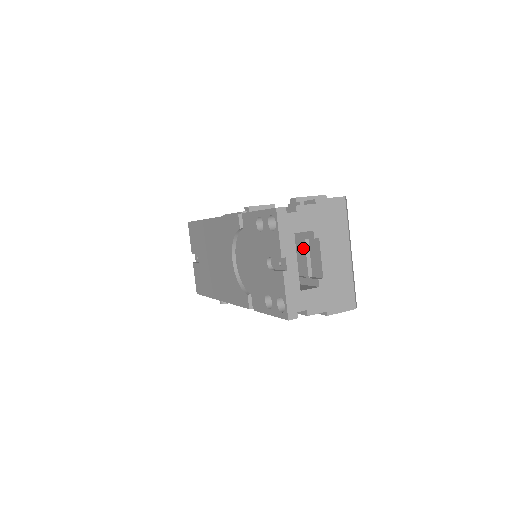
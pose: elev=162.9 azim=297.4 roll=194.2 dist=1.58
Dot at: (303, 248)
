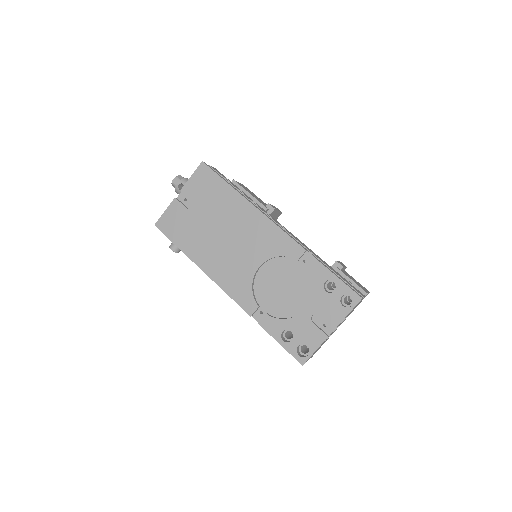
Dot at: occluded
